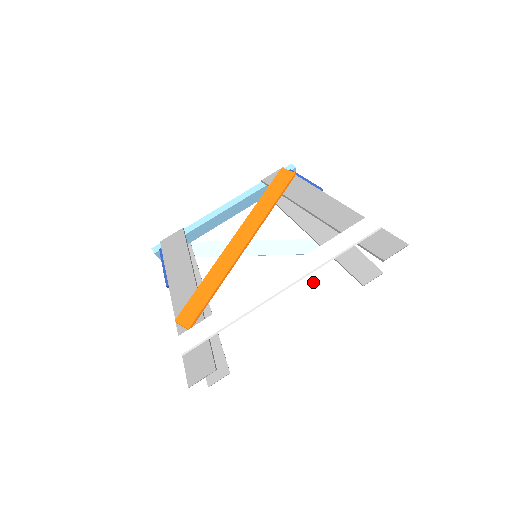
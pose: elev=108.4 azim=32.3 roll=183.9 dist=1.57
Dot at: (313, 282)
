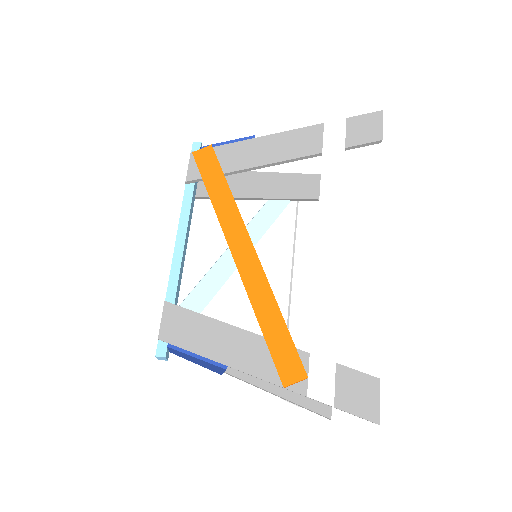
Dot at: (306, 236)
